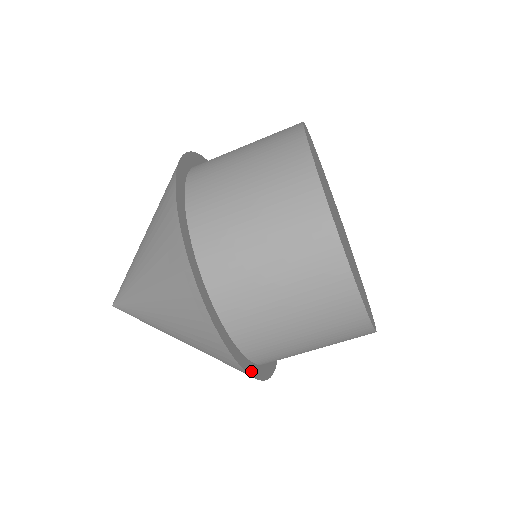
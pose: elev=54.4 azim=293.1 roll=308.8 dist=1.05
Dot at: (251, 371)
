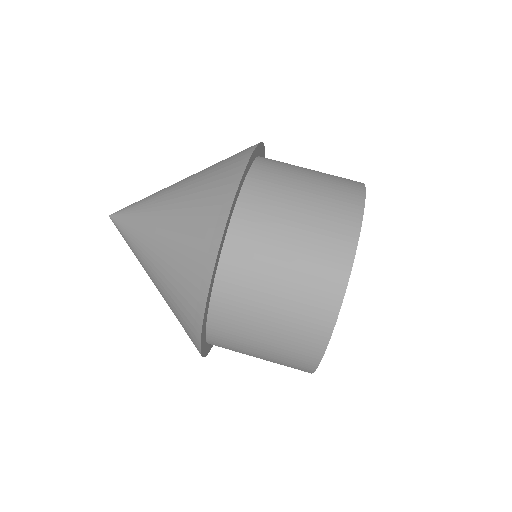
Dot at: (227, 224)
